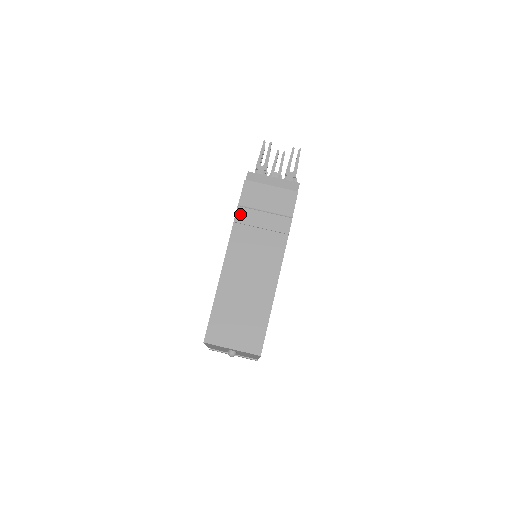
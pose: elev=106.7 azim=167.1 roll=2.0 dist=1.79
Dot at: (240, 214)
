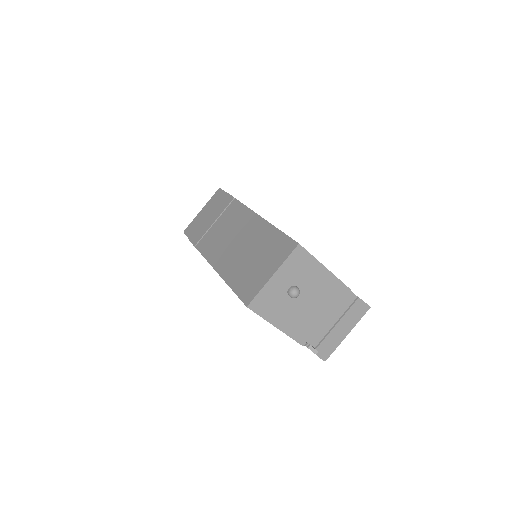
Dot at: (194, 239)
